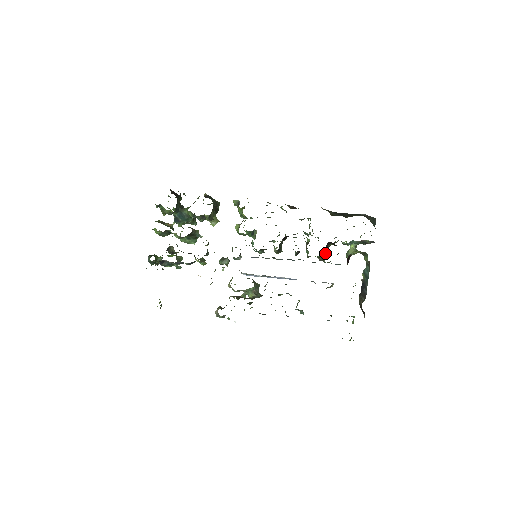
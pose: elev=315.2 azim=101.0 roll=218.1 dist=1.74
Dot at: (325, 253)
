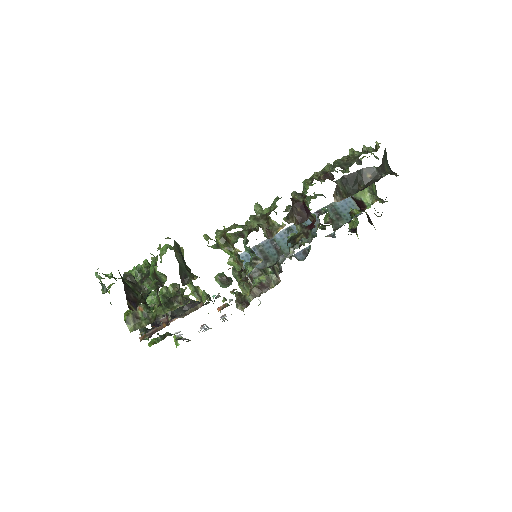
Dot at: occluded
